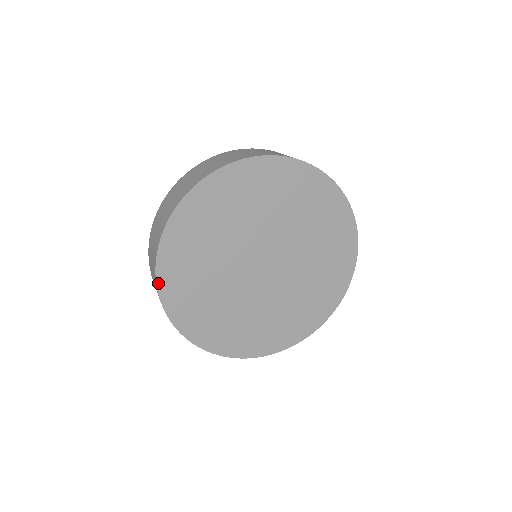
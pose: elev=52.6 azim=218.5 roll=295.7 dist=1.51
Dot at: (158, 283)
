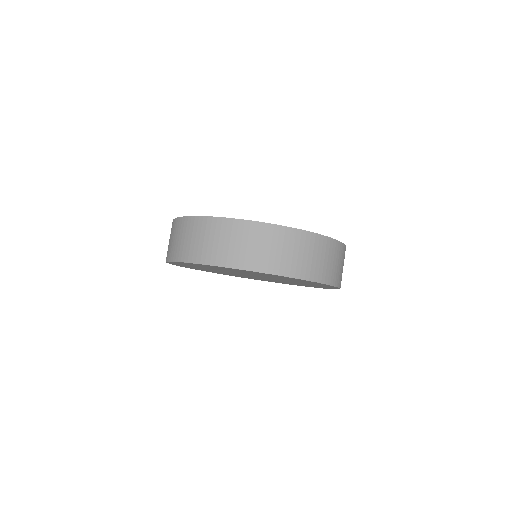
Dot at: occluded
